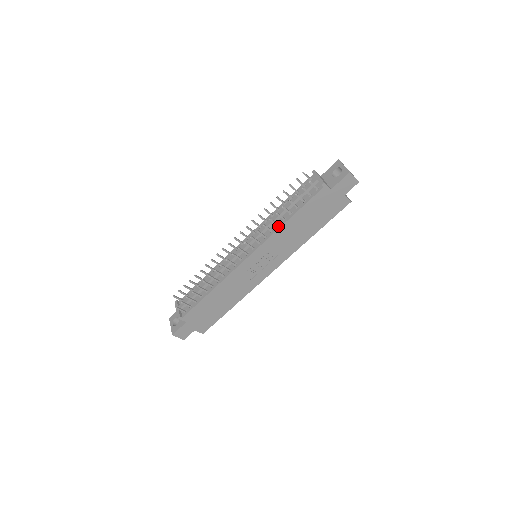
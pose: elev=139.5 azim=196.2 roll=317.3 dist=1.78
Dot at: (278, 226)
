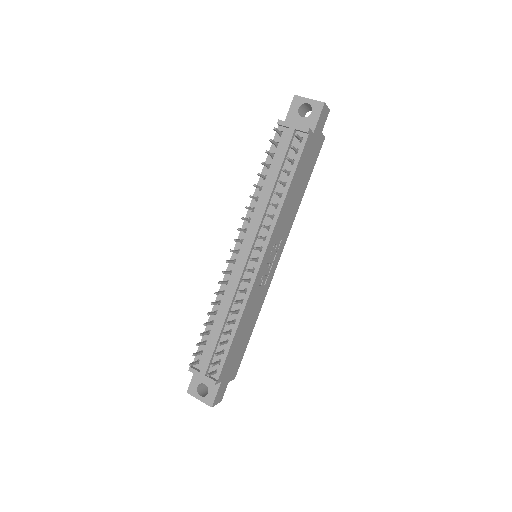
Dot at: (278, 207)
